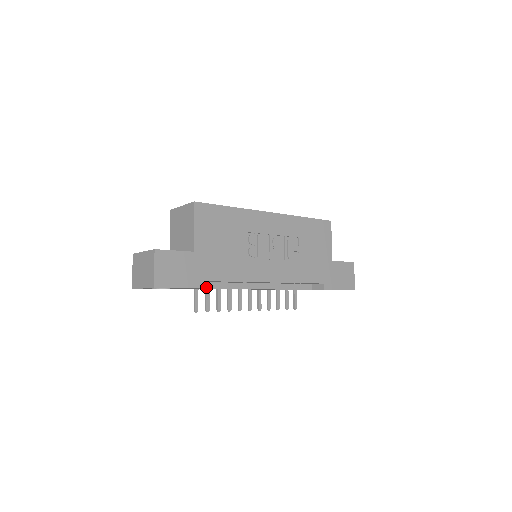
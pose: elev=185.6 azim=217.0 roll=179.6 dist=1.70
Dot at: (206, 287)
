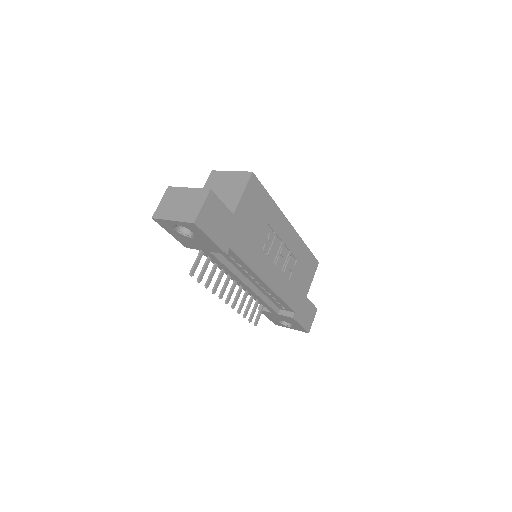
Dot at: occluded
